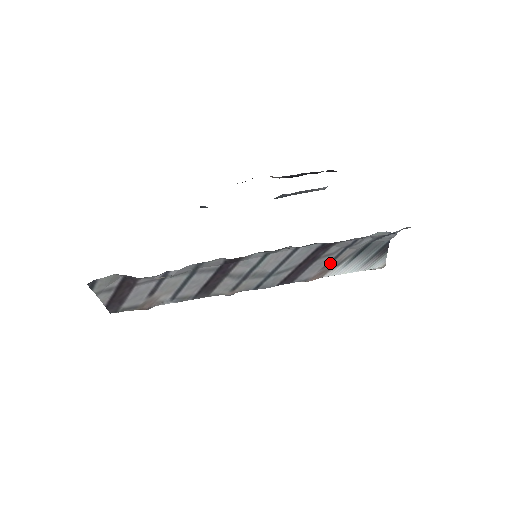
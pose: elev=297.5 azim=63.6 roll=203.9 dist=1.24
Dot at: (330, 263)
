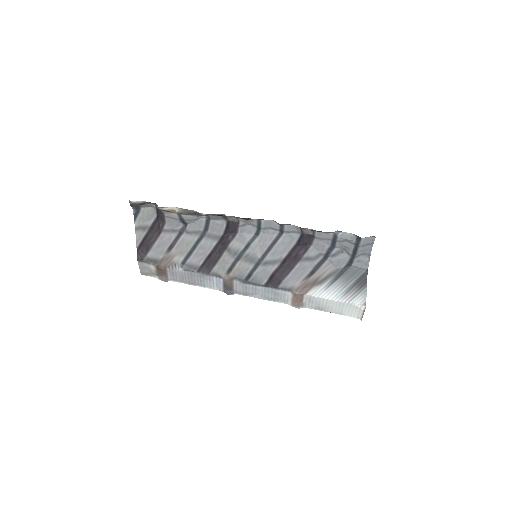
Dot at: (312, 275)
